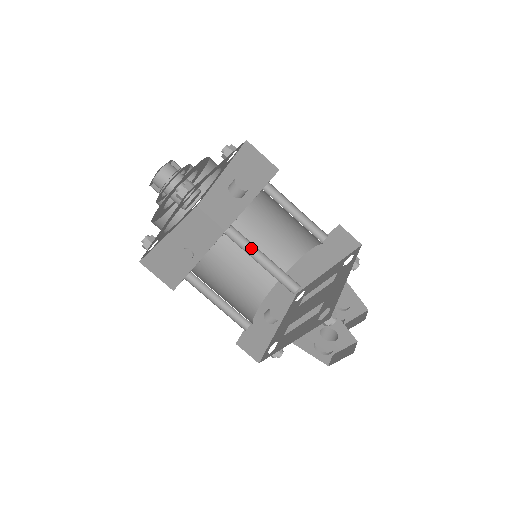
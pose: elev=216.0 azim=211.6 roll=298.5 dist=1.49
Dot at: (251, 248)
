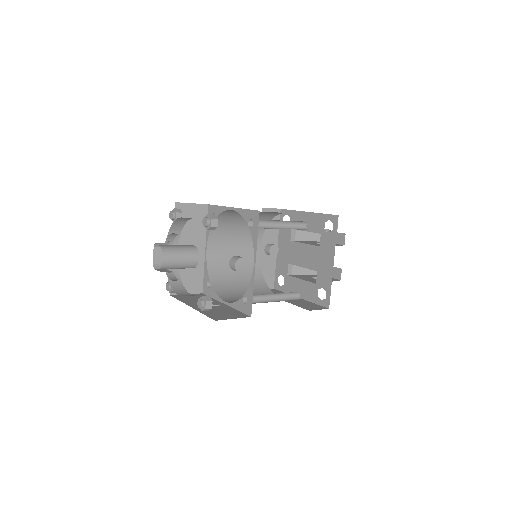
Dot at: (263, 295)
